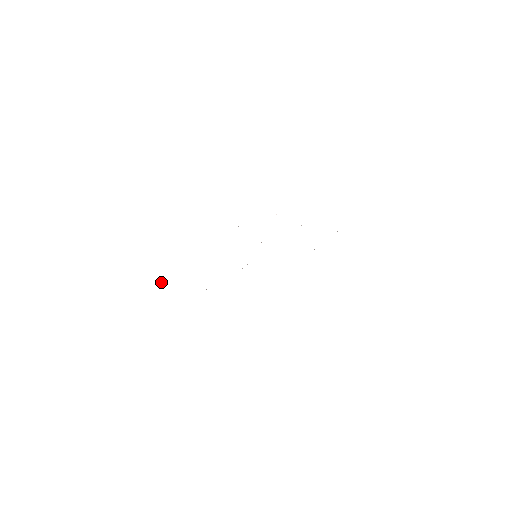
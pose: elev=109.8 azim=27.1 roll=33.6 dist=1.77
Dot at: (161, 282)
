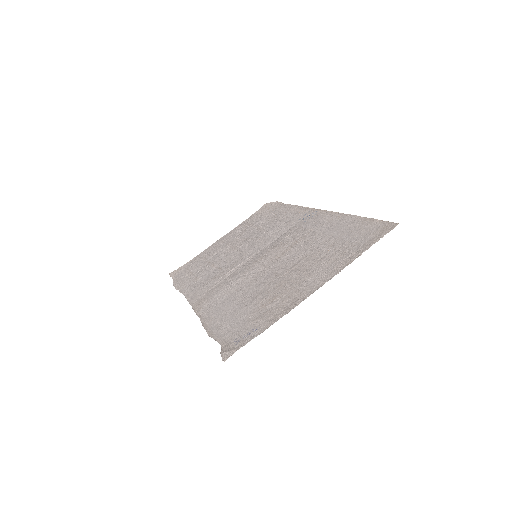
Dot at: (241, 335)
